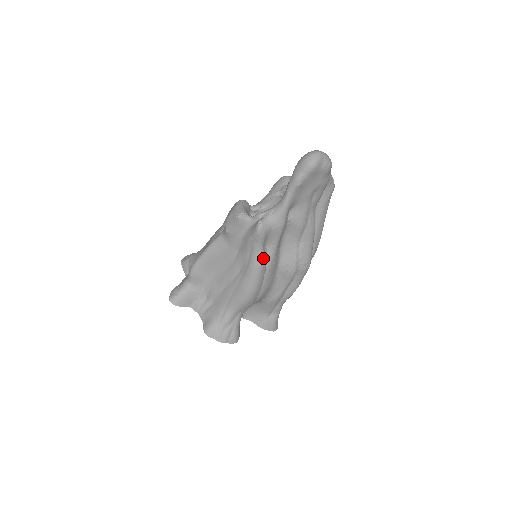
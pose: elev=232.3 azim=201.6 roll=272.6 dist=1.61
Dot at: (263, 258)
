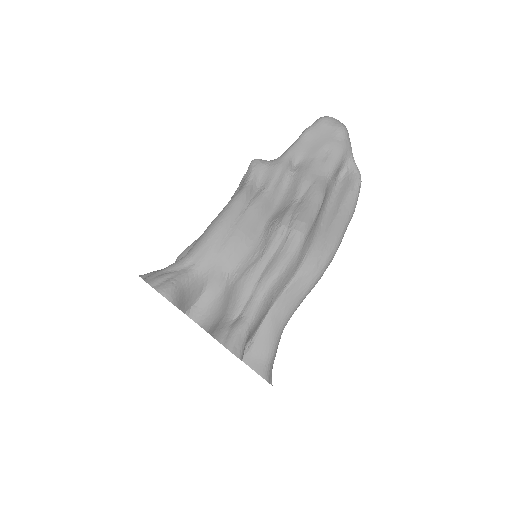
Dot at: (247, 190)
